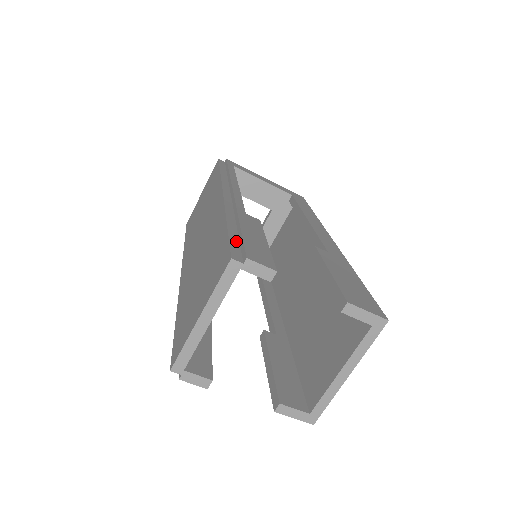
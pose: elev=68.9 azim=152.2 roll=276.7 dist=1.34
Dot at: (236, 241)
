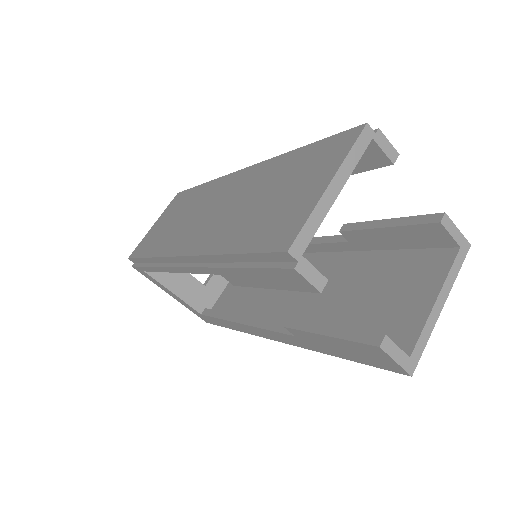
Dot at: occluded
